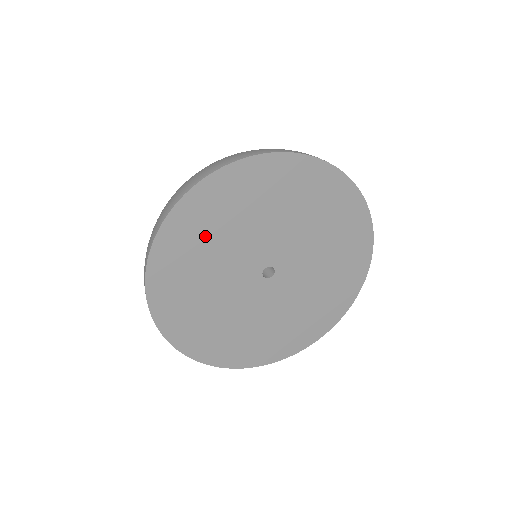
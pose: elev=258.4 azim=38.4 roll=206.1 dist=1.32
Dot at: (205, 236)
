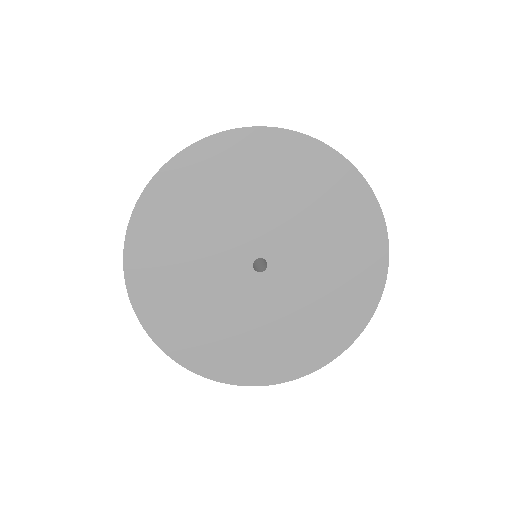
Dot at: (170, 266)
